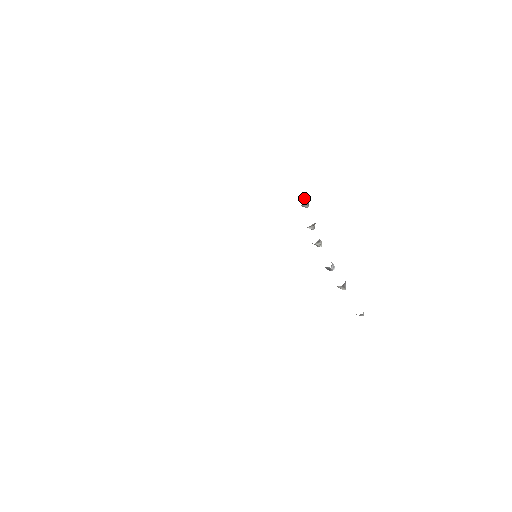
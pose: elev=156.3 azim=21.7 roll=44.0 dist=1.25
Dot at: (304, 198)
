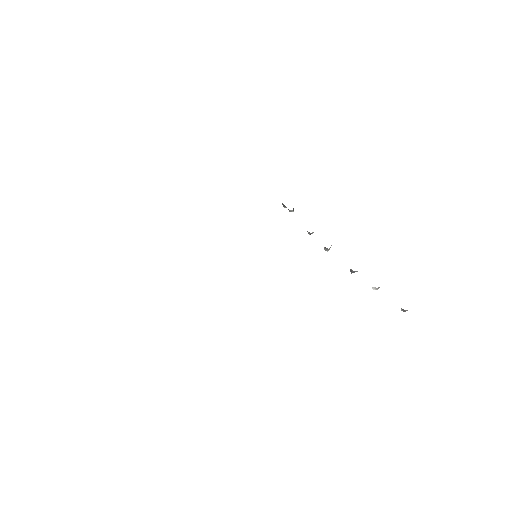
Dot at: occluded
